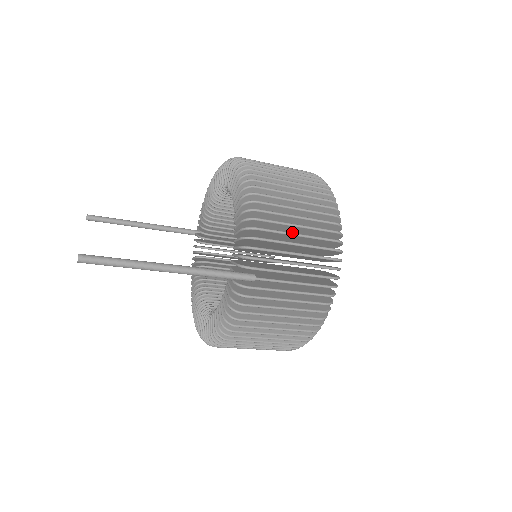
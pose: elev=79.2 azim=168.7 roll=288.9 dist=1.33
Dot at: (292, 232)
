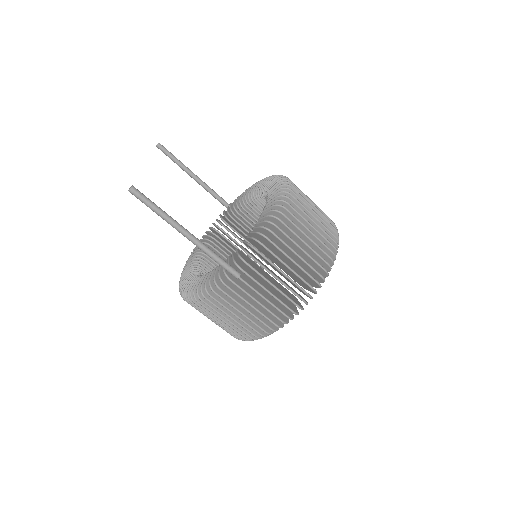
Dot at: (287, 262)
